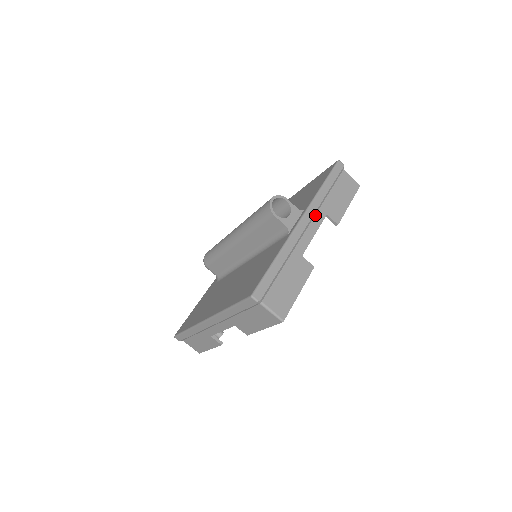
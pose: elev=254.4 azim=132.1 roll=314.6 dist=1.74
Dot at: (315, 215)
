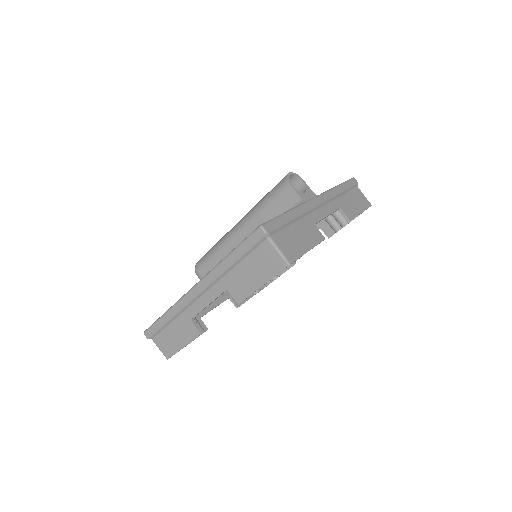
Dot at: (329, 202)
